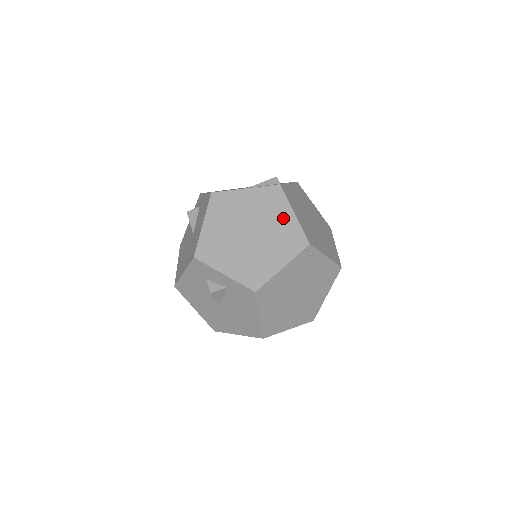
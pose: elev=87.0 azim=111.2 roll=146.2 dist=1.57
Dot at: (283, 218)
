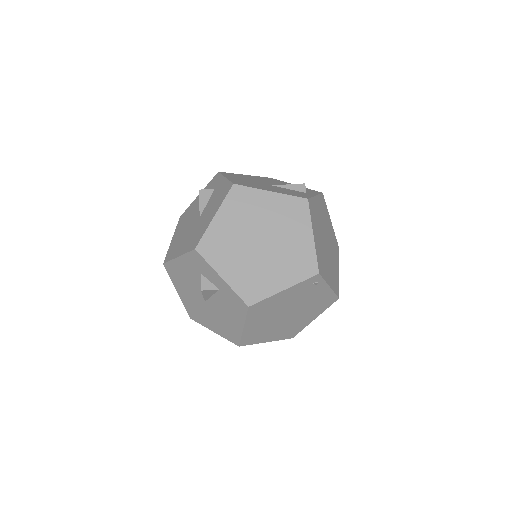
Dot at: (300, 237)
